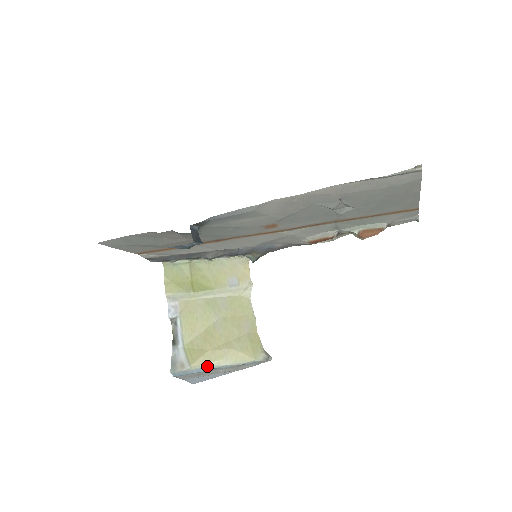
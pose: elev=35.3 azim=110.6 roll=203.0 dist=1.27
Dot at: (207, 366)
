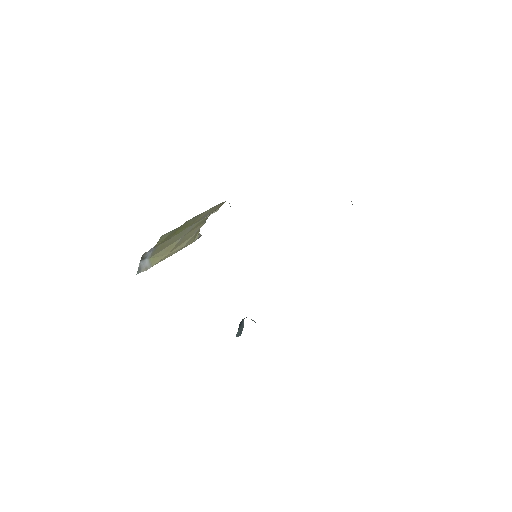
Dot at: (162, 260)
